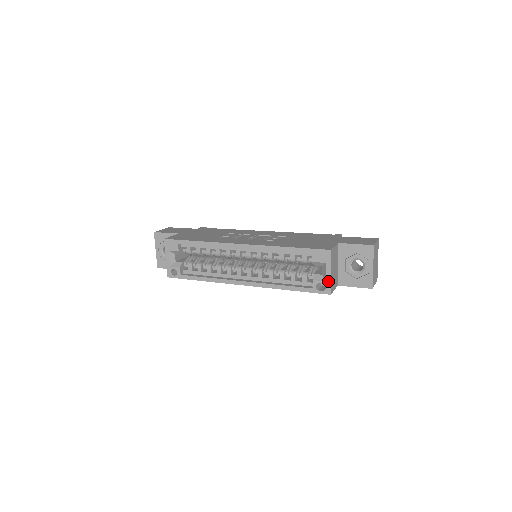
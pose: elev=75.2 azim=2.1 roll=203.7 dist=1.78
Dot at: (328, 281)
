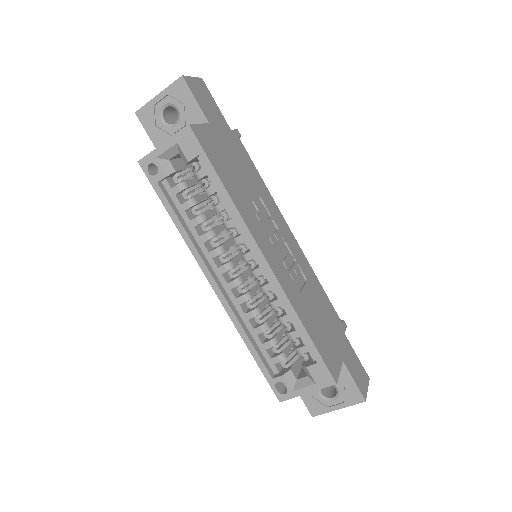
Dot at: (295, 394)
